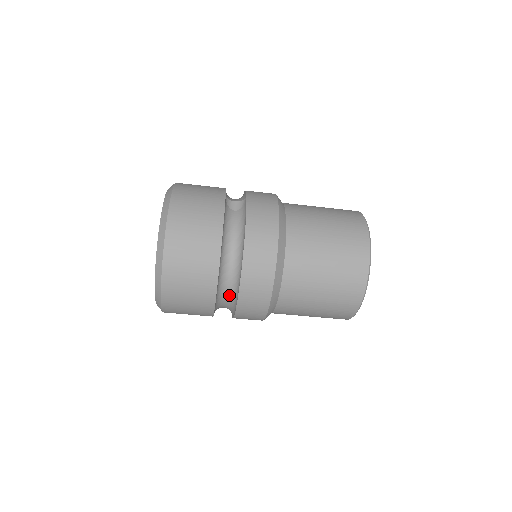
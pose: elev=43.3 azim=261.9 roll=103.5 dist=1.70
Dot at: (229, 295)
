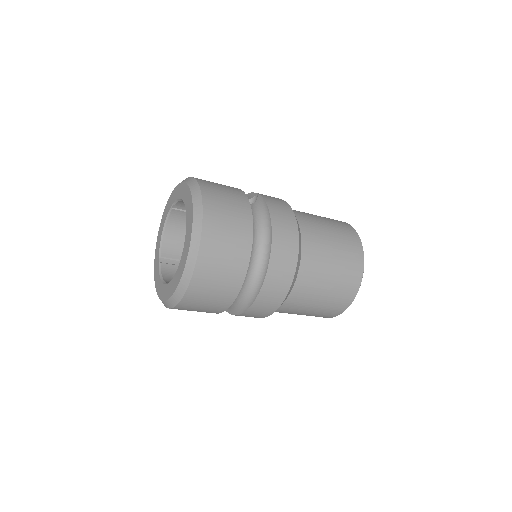
Dot at: (251, 280)
